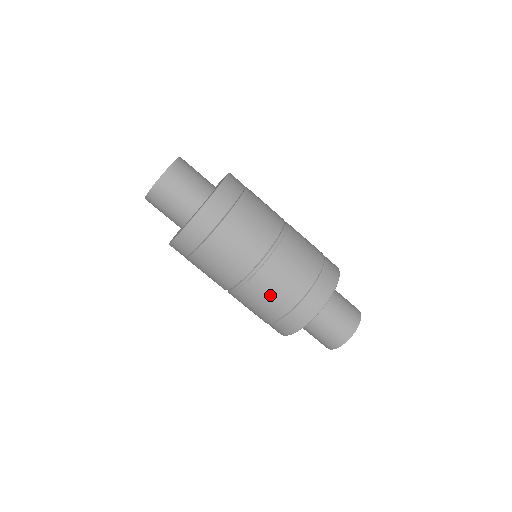
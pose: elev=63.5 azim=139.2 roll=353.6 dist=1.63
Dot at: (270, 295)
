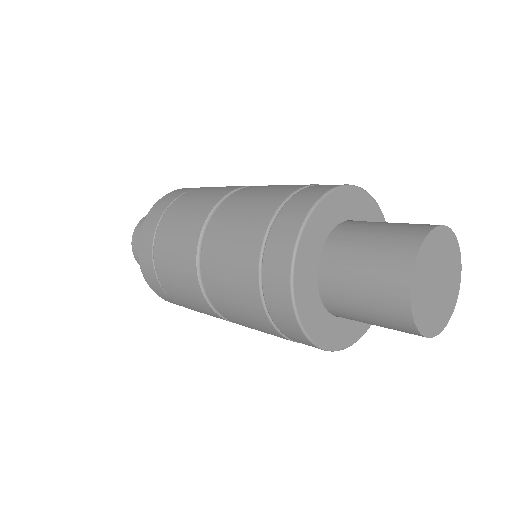
Dot at: (230, 291)
